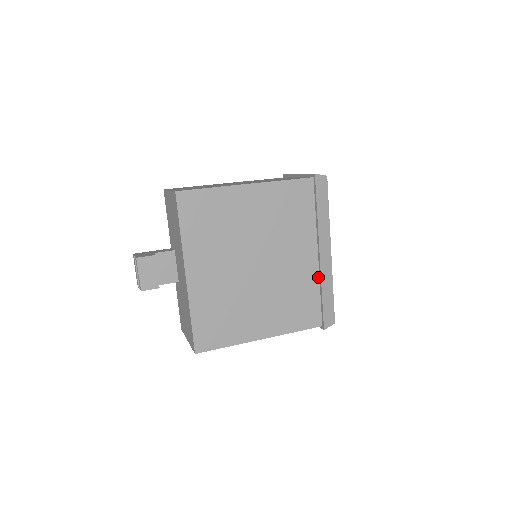
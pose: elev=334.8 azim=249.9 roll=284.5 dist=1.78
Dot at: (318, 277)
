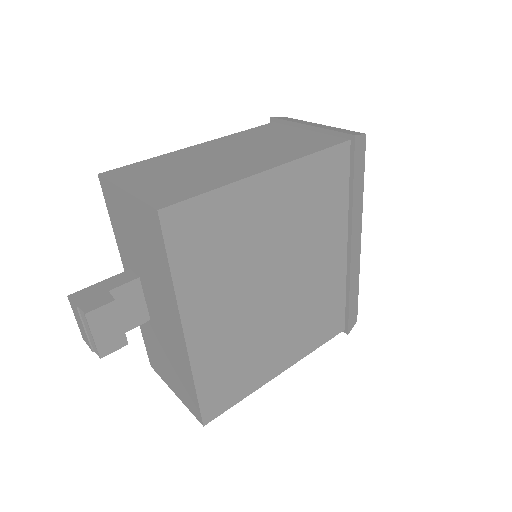
Dot at: (345, 275)
